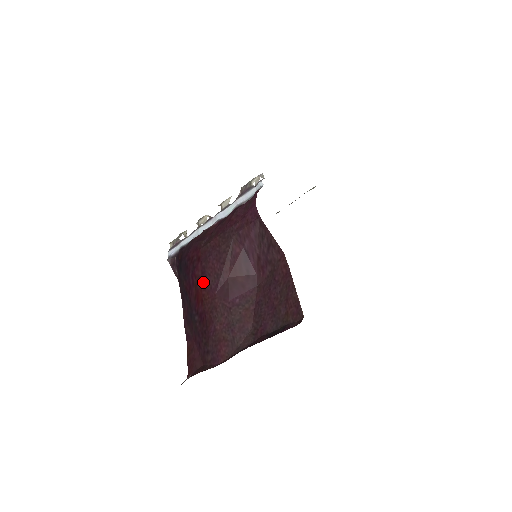
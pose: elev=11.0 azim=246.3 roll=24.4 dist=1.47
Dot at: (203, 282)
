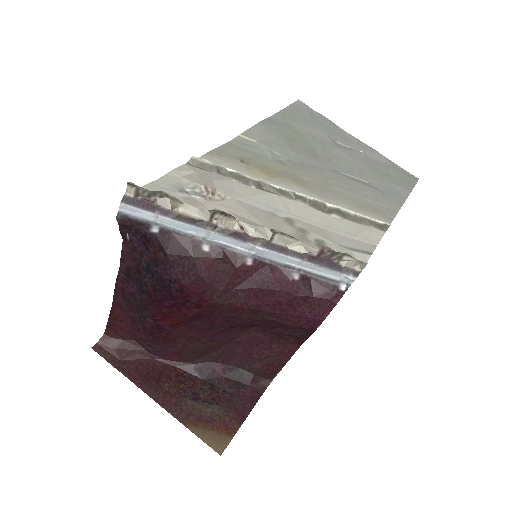
Dot at: (188, 321)
